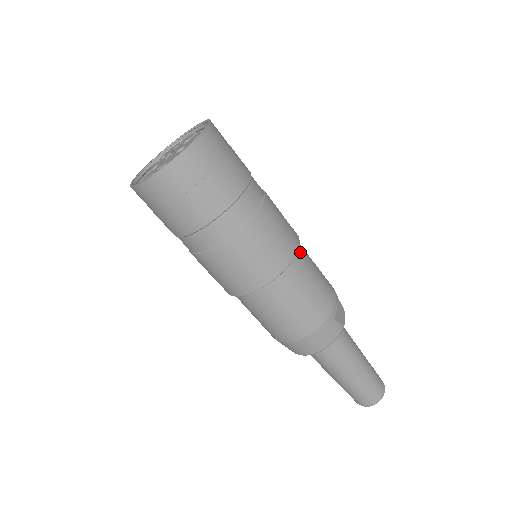
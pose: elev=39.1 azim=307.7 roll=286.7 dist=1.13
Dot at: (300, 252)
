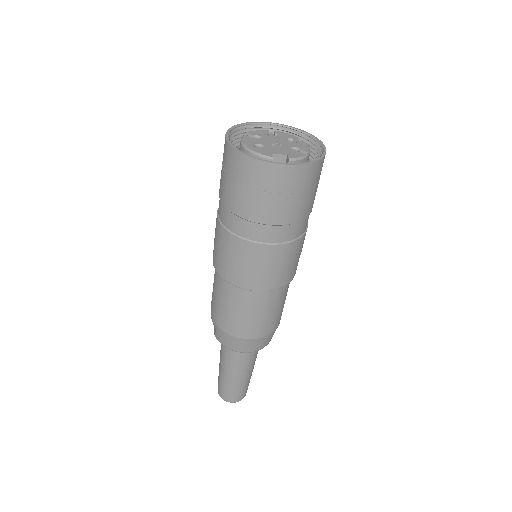
Dot at: occluded
